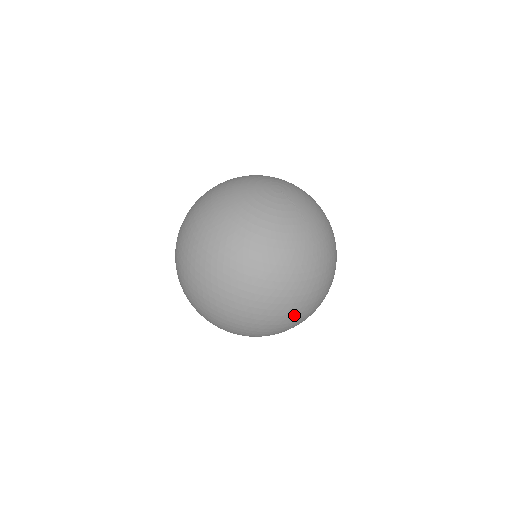
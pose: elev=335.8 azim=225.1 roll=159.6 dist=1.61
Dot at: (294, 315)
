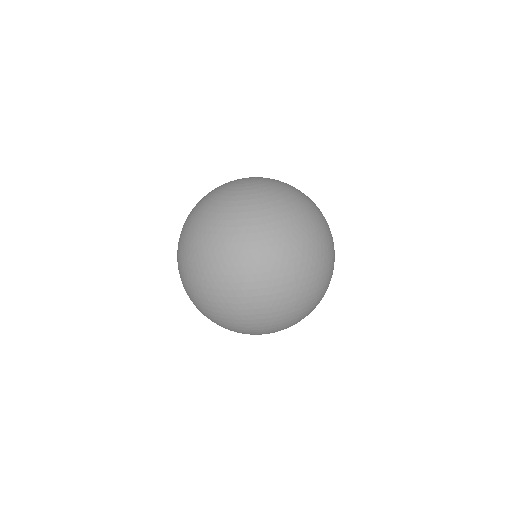
Dot at: (271, 289)
